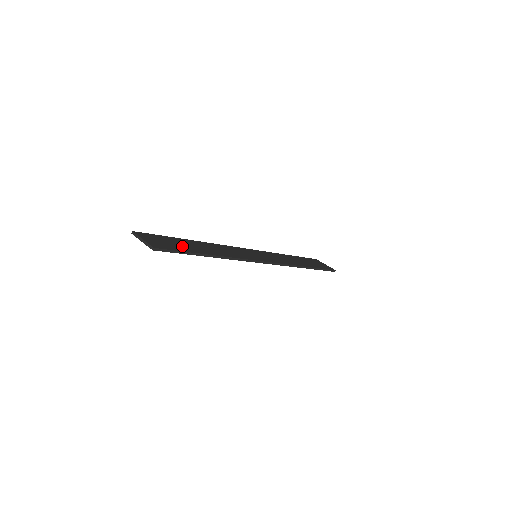
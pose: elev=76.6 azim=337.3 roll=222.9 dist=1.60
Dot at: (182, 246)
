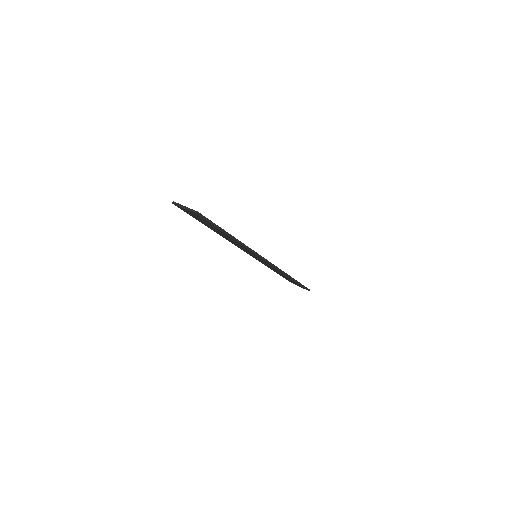
Dot at: occluded
